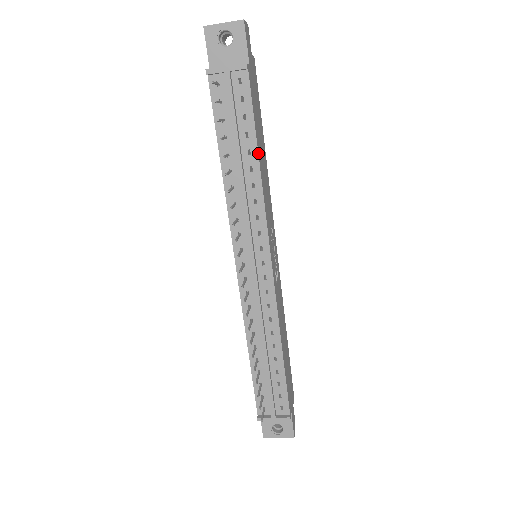
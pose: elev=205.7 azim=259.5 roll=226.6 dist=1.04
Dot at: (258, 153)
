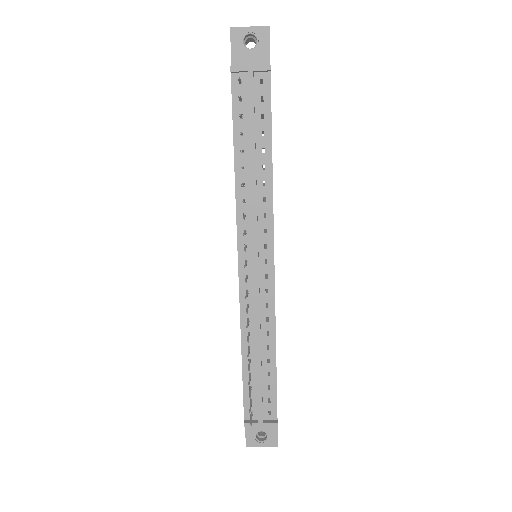
Dot at: occluded
